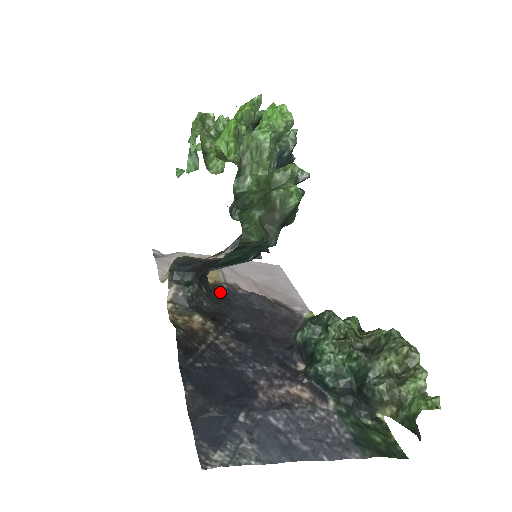
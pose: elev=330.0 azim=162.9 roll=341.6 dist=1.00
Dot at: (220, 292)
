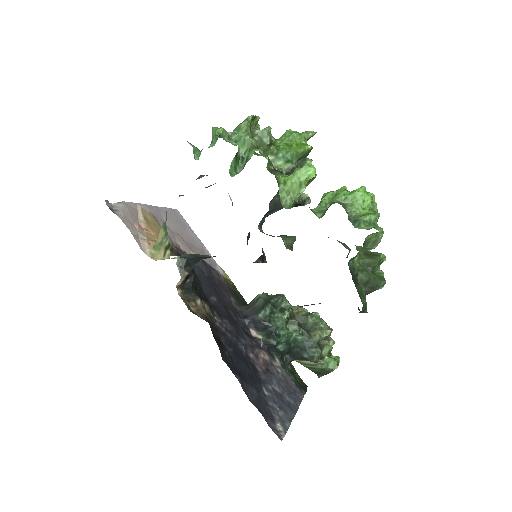
Dot at: occluded
